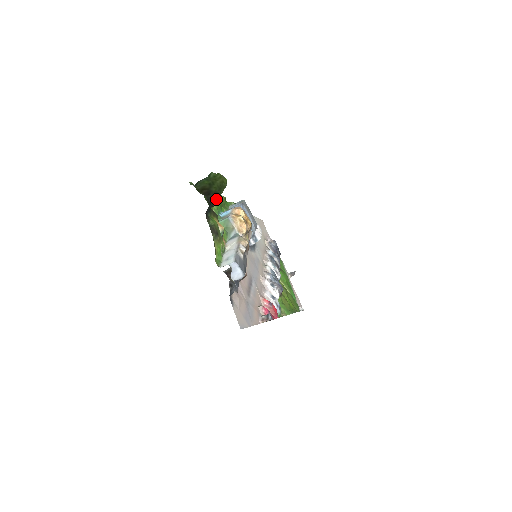
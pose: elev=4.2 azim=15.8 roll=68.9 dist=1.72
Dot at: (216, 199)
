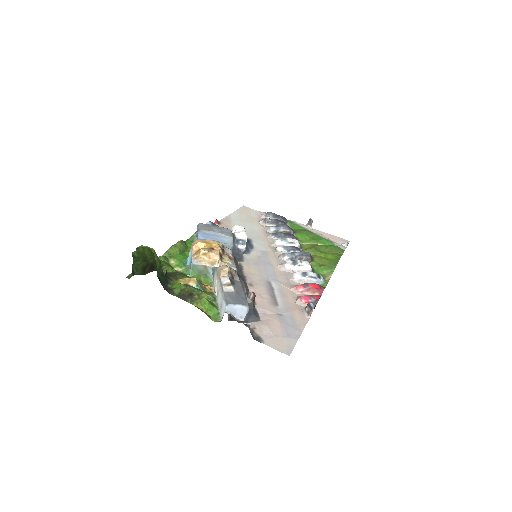
Dot at: (160, 268)
